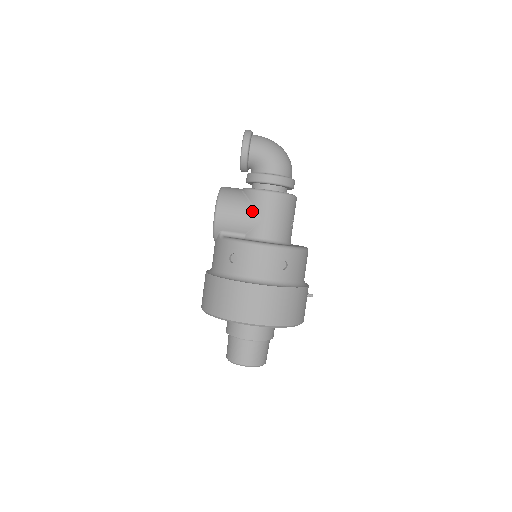
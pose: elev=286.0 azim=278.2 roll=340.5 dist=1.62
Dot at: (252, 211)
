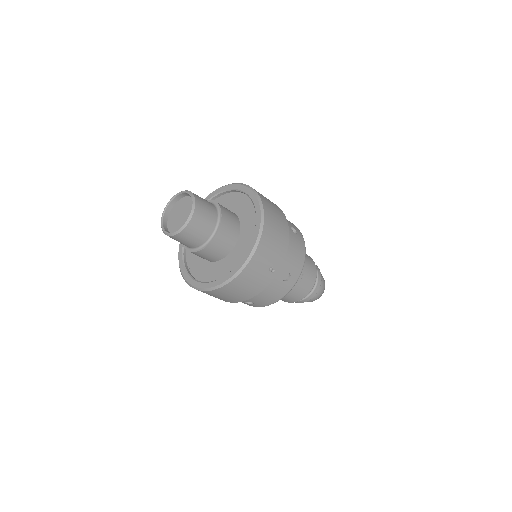
Dot at: occluded
